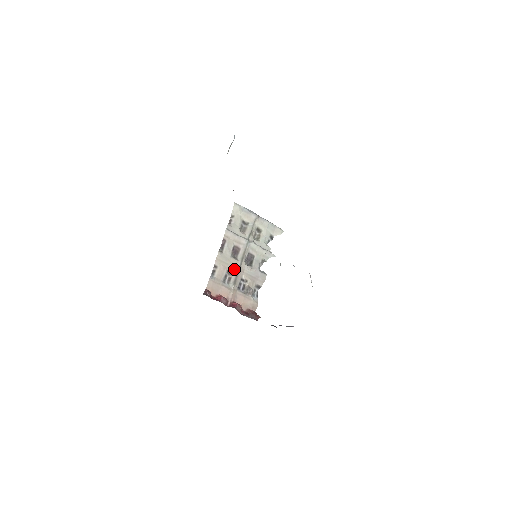
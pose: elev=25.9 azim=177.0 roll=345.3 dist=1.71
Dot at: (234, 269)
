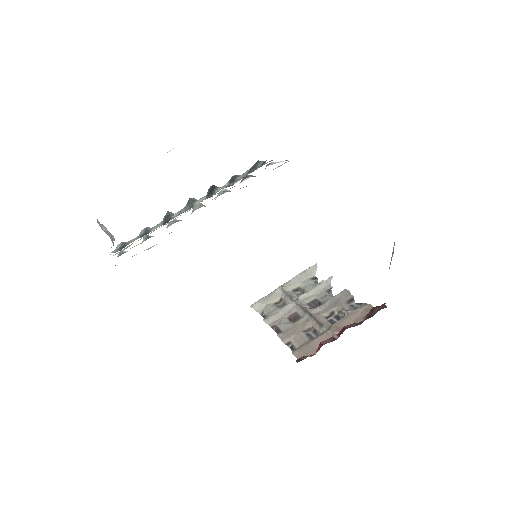
Dot at: (308, 323)
